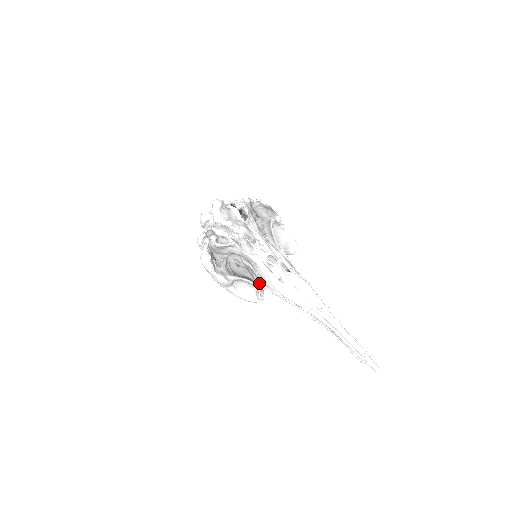
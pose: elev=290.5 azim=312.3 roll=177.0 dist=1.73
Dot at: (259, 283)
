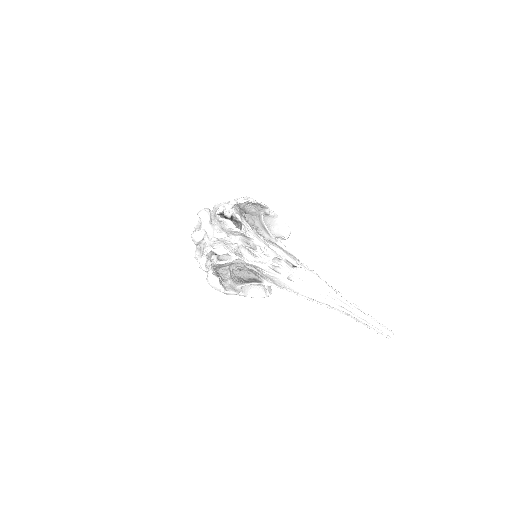
Dot at: (266, 282)
